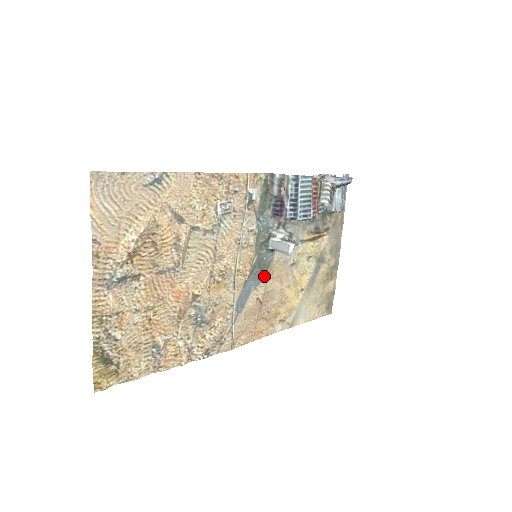
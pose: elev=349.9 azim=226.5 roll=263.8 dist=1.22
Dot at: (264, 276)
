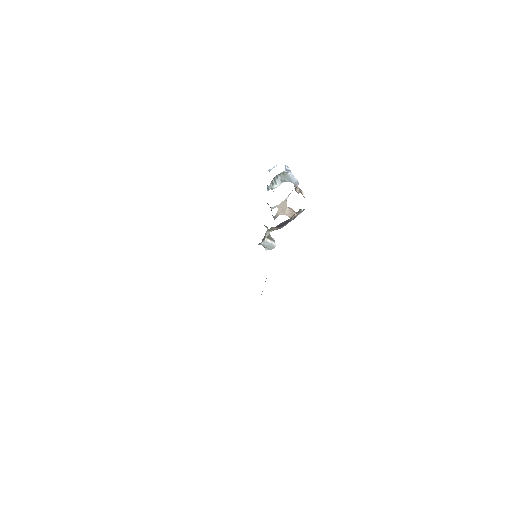
Dot at: occluded
